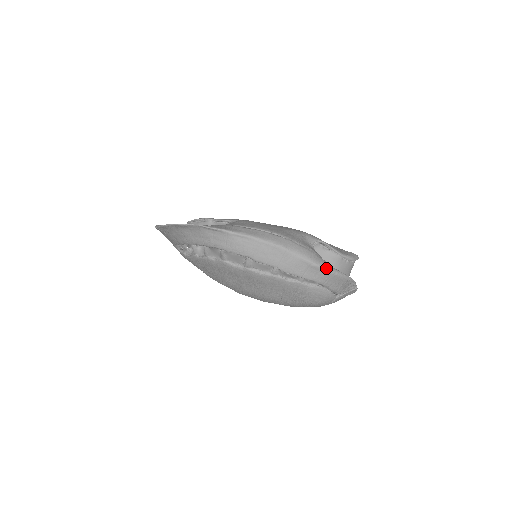
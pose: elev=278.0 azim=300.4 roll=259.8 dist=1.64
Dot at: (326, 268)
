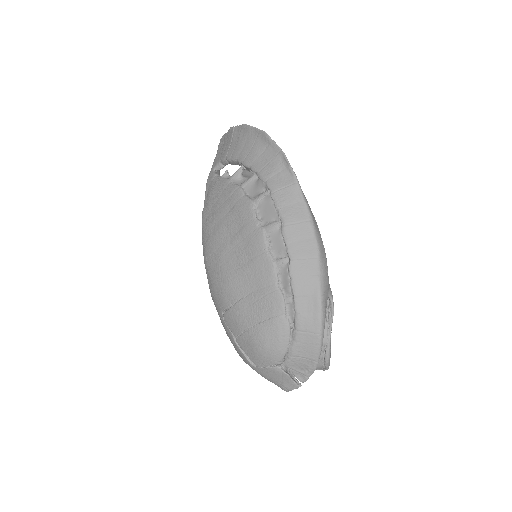
Dot at: (322, 318)
